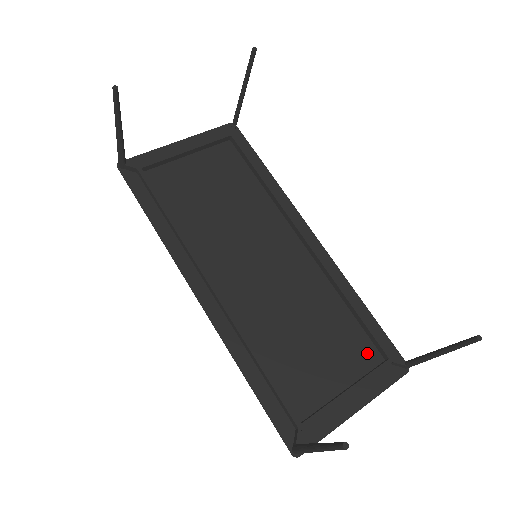
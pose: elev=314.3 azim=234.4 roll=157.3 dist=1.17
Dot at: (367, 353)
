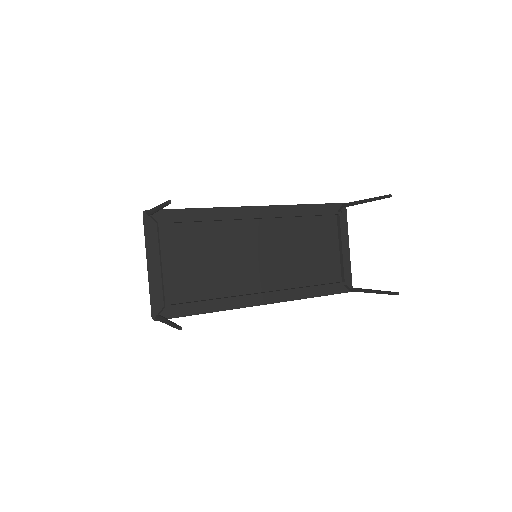
Dot at: (329, 223)
